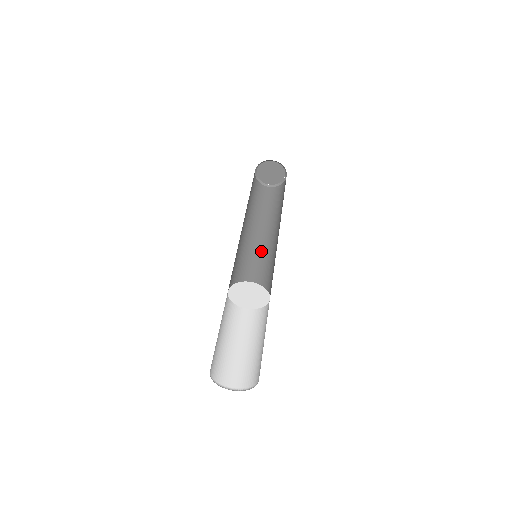
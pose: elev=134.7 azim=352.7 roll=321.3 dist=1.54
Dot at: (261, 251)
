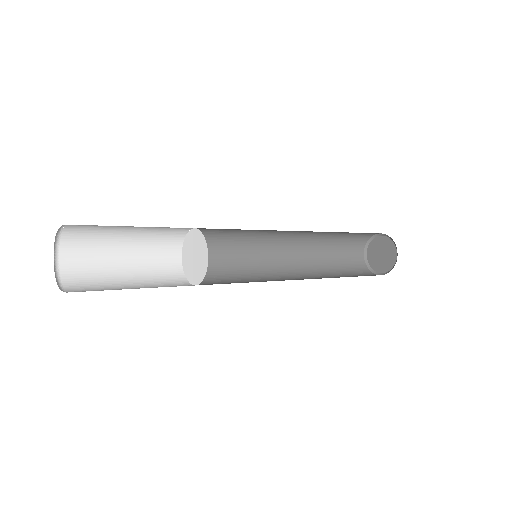
Dot at: occluded
